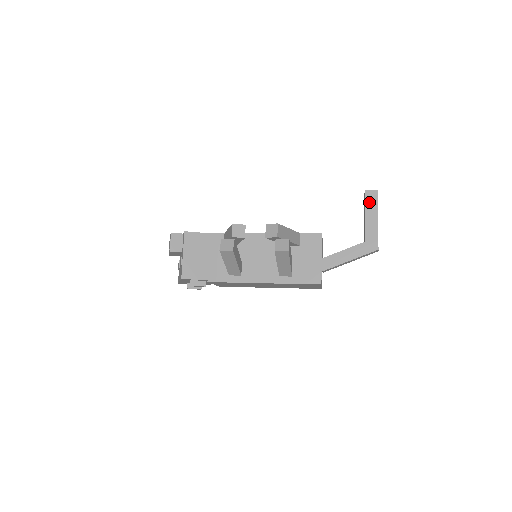
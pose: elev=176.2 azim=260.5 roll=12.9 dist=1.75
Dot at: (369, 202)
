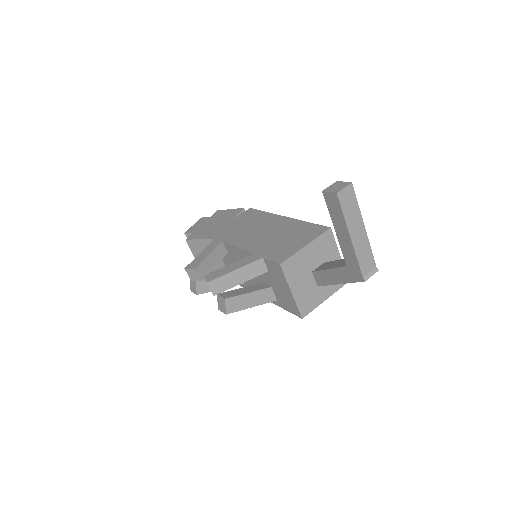
Dot at: (332, 211)
